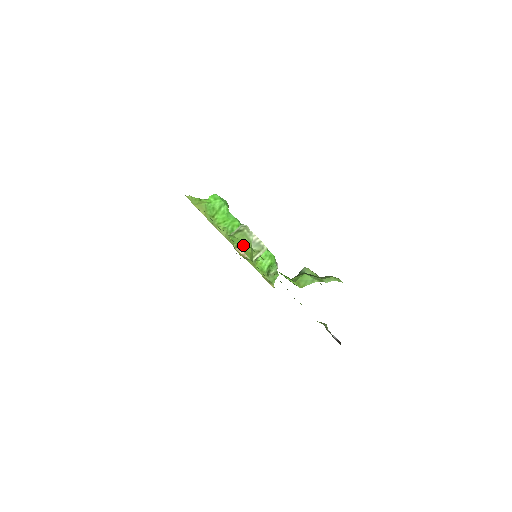
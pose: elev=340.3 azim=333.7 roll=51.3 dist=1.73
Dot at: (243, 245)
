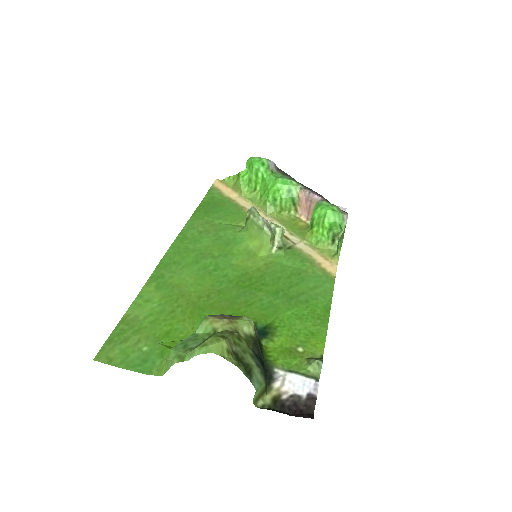
Dot at: (253, 238)
